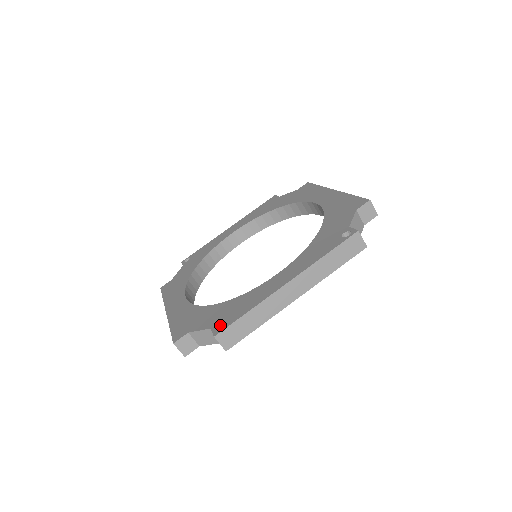
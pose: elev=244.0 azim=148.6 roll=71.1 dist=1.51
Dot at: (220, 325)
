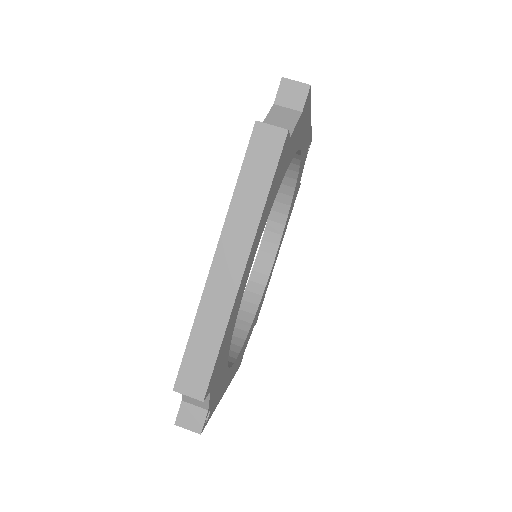
Dot at: occluded
